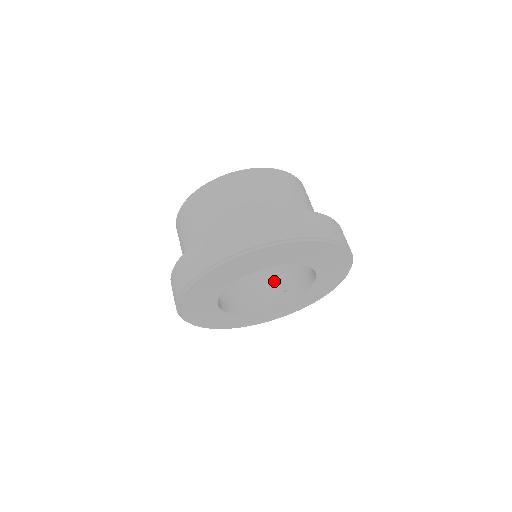
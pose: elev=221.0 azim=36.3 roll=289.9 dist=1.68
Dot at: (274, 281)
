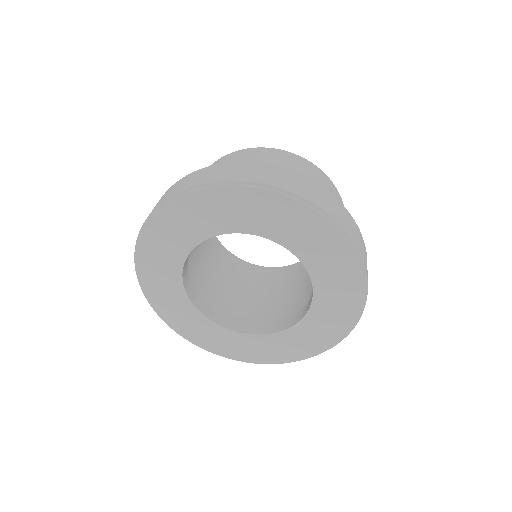
Dot at: (244, 309)
